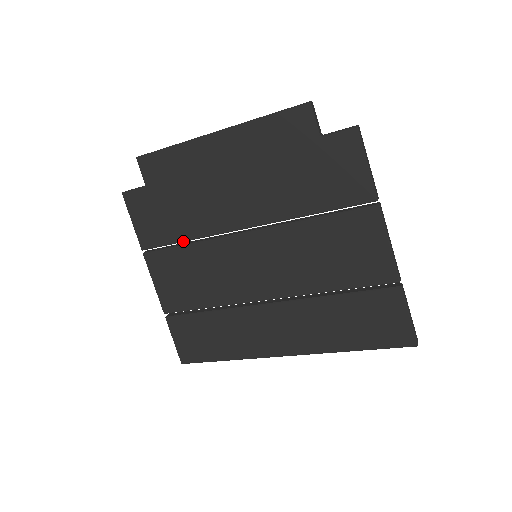
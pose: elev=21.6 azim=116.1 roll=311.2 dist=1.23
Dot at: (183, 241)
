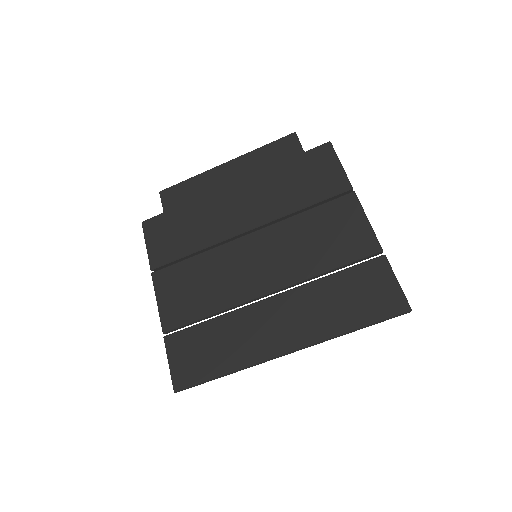
Dot at: (191, 253)
